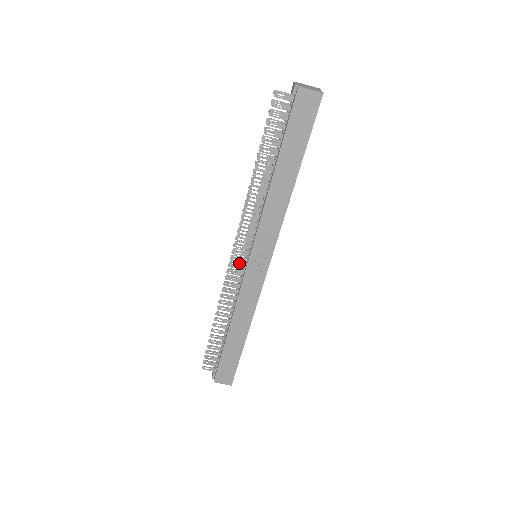
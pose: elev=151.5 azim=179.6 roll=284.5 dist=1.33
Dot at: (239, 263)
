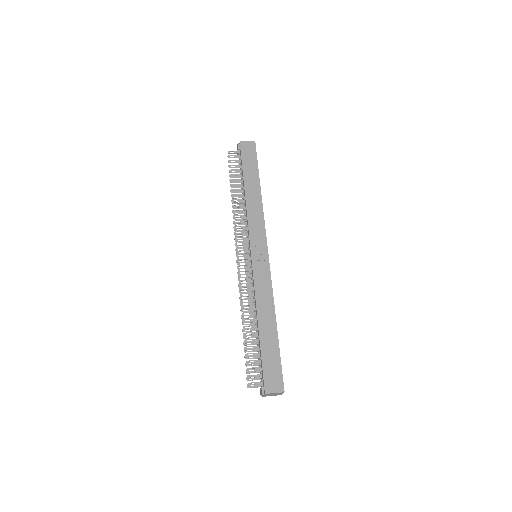
Dot at: (245, 262)
